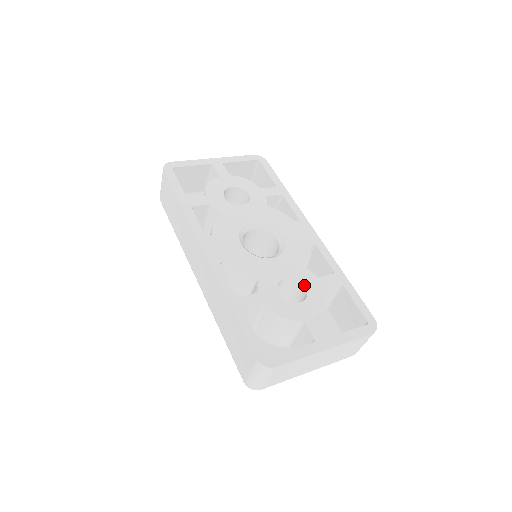
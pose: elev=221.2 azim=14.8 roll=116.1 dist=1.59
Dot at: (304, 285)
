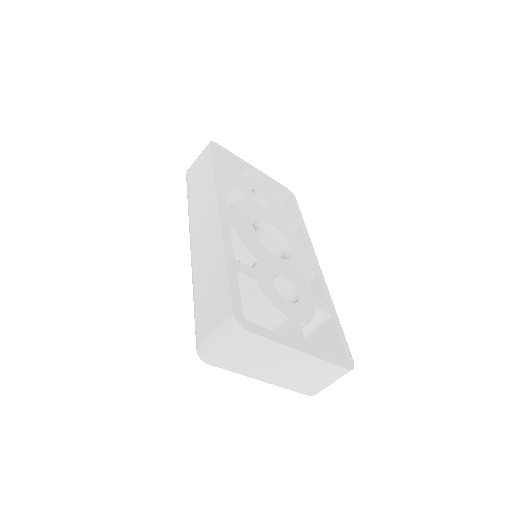
Dot at: (298, 293)
